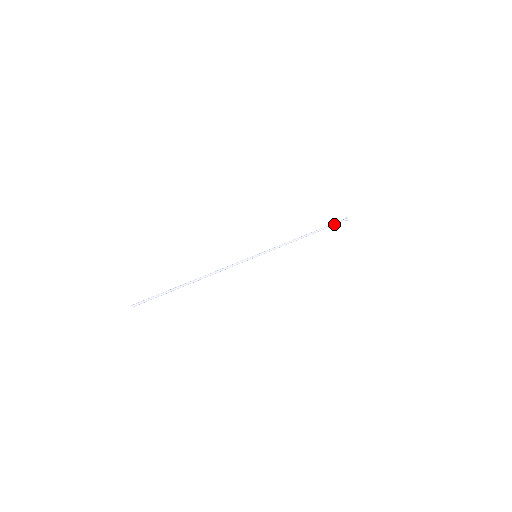
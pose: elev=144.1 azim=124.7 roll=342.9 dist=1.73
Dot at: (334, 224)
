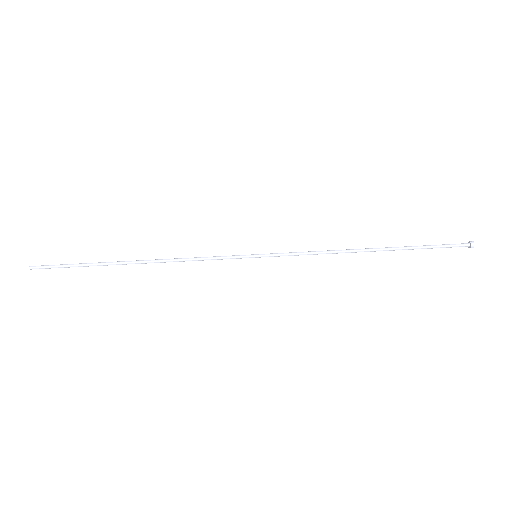
Dot at: (437, 247)
